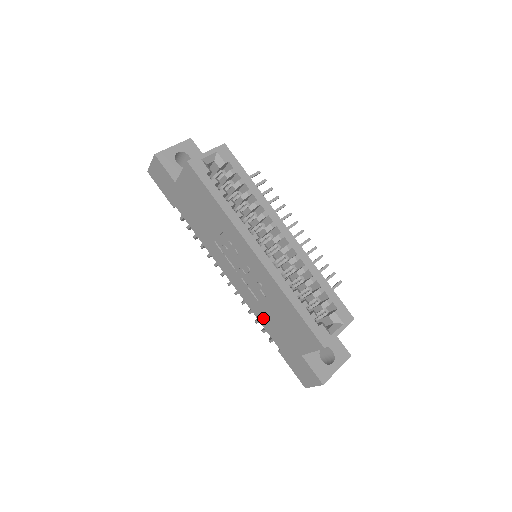
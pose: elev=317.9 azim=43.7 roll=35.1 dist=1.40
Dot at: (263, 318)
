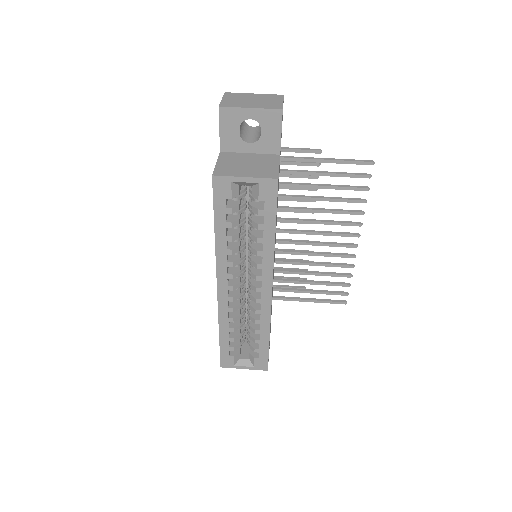
Dot at: occluded
